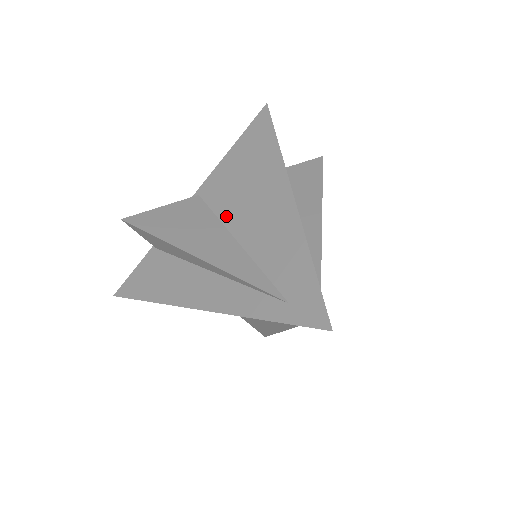
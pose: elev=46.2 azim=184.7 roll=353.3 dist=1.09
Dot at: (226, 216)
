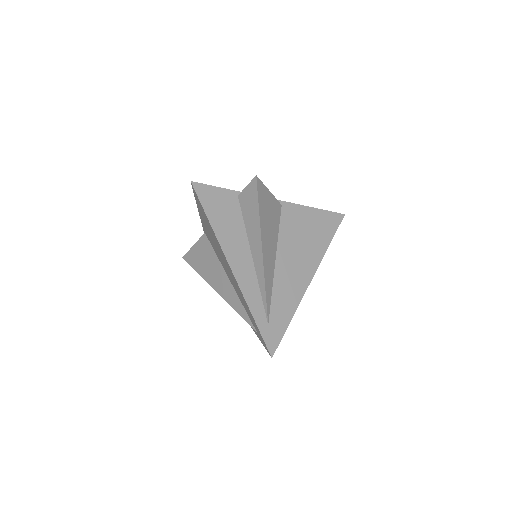
Dot at: (219, 259)
